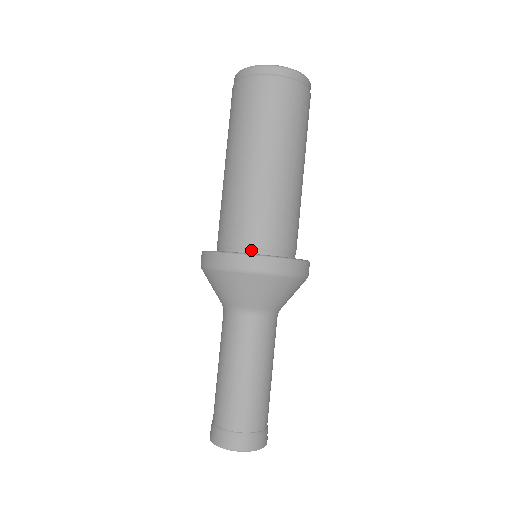
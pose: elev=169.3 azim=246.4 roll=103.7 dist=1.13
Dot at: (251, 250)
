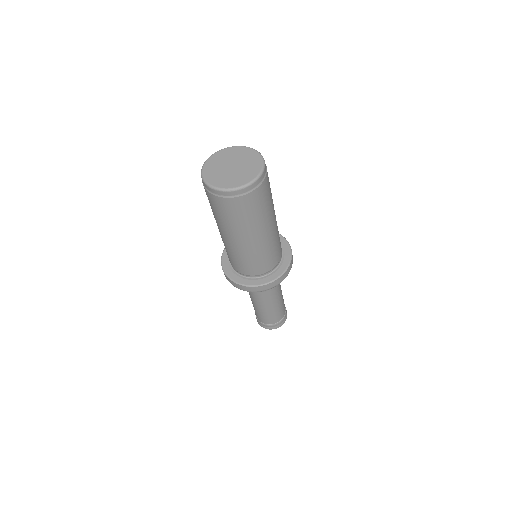
Dot at: (249, 276)
